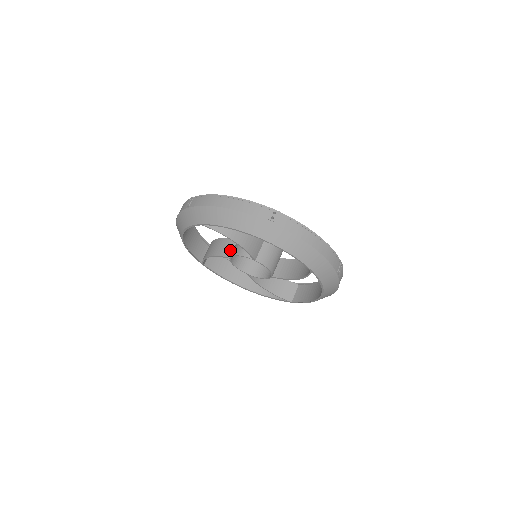
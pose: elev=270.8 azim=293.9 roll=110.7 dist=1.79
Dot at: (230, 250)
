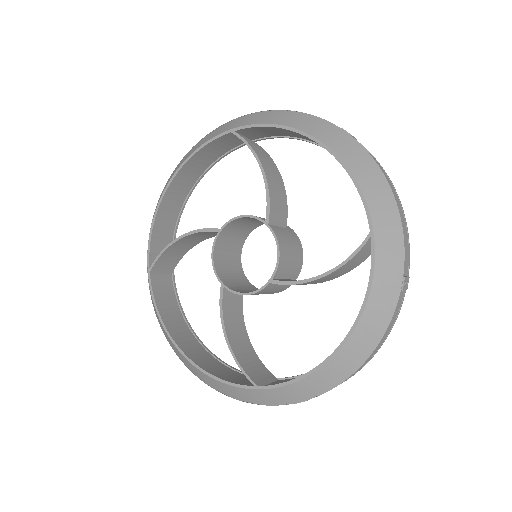
Dot at: occluded
